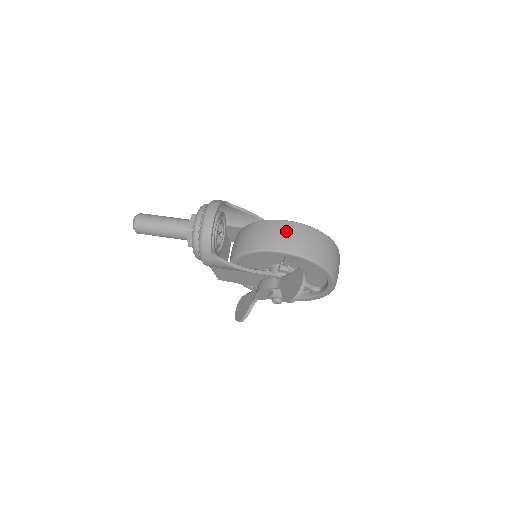
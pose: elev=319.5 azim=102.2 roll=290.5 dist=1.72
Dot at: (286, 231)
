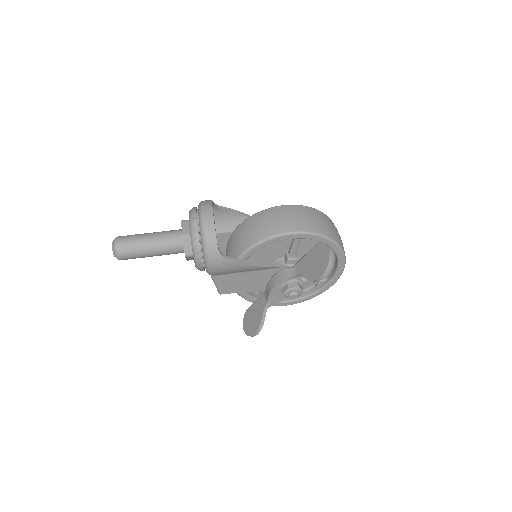
Dot at: (288, 214)
